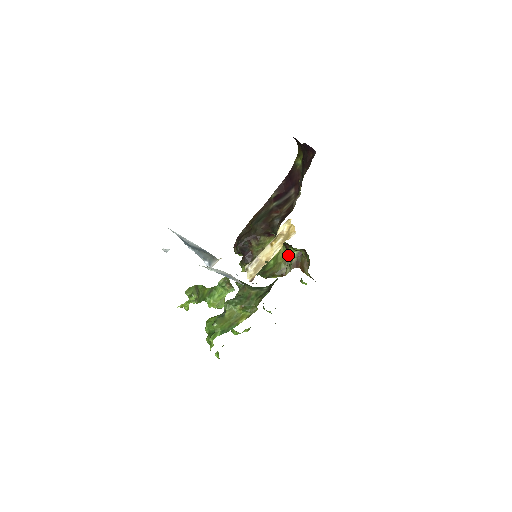
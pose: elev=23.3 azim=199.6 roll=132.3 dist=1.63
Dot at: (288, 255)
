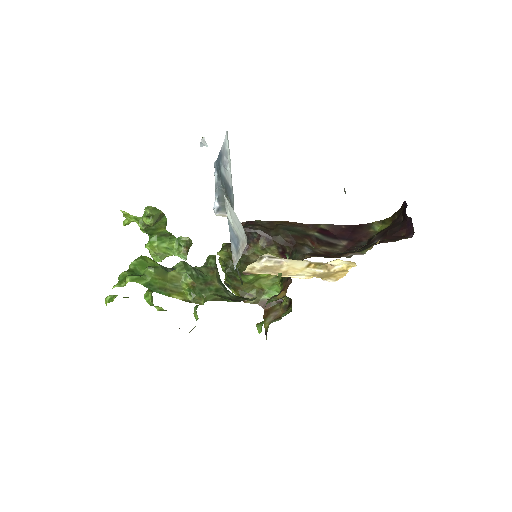
Dot at: (269, 288)
